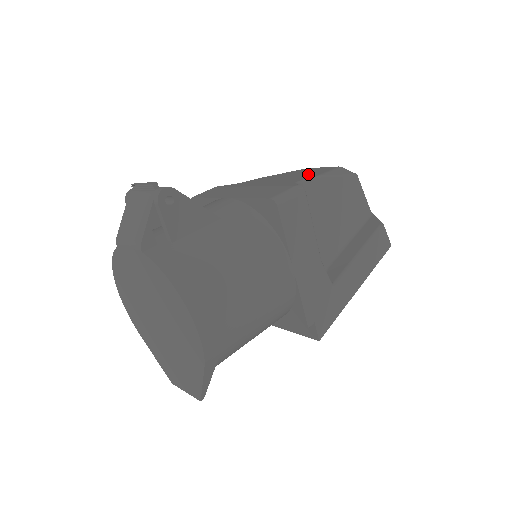
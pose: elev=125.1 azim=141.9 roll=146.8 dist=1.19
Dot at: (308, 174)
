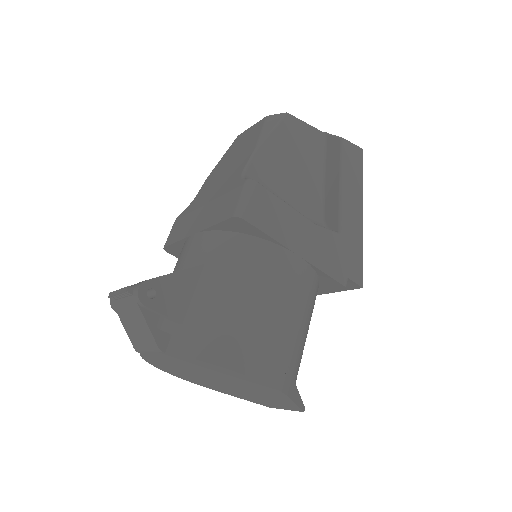
Dot at: (245, 150)
